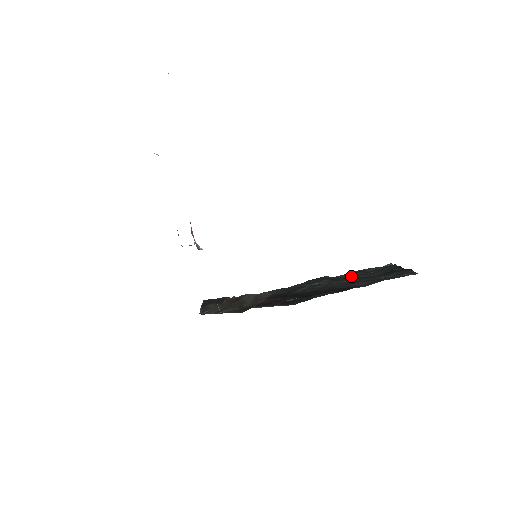
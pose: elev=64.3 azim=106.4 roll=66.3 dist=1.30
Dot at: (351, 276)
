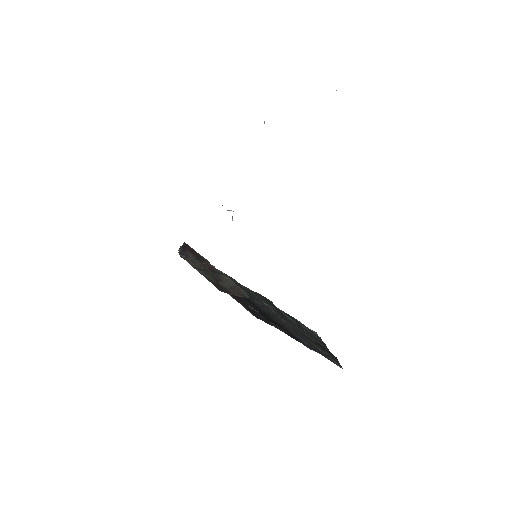
Dot at: (290, 320)
